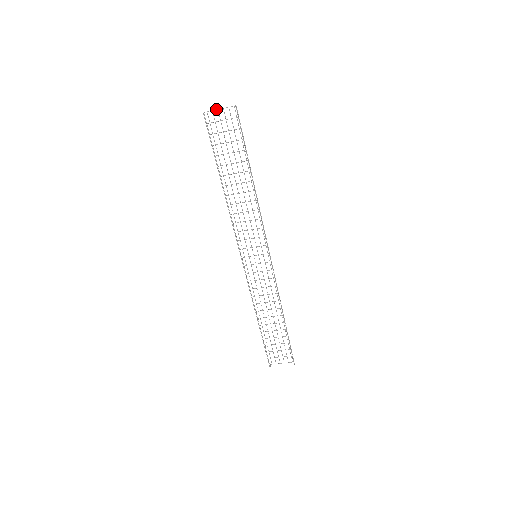
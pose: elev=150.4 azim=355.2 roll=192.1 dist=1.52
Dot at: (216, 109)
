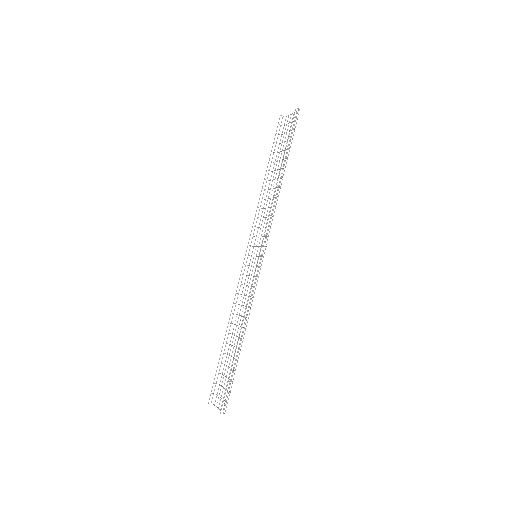
Dot at: (290, 114)
